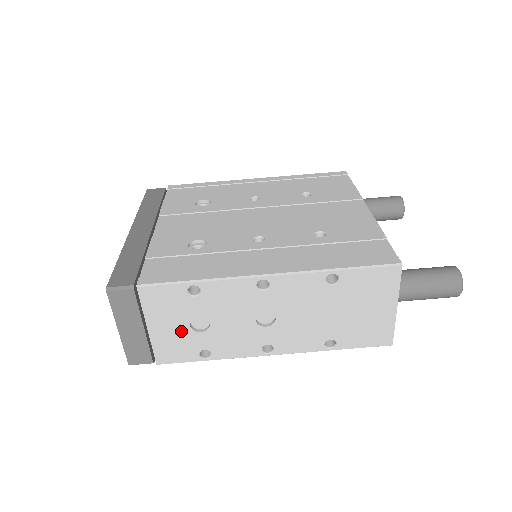
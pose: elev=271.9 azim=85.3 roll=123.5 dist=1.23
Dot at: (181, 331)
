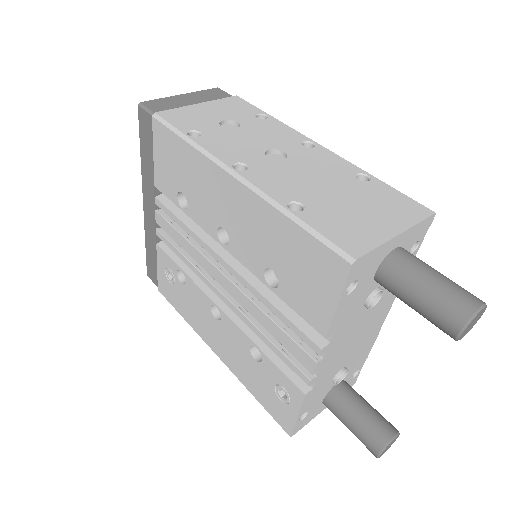
Dot at: (212, 118)
